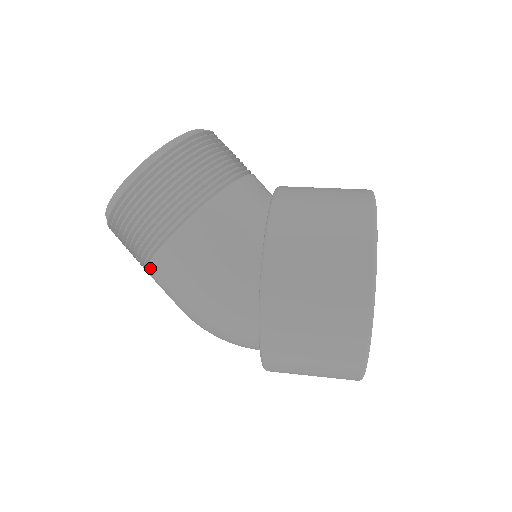
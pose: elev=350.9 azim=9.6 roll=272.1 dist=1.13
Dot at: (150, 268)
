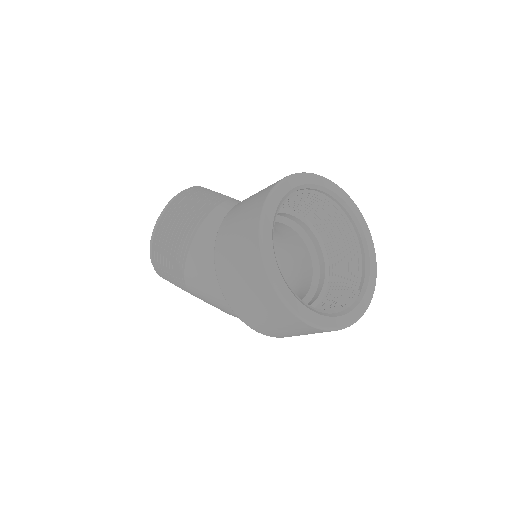
Dot at: occluded
